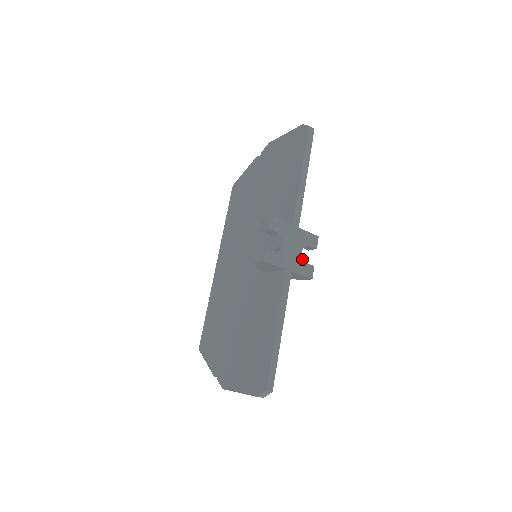
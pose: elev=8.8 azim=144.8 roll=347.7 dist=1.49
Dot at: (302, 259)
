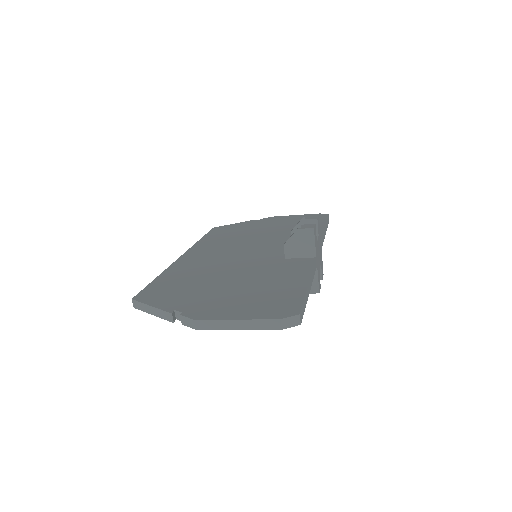
Dot at: (319, 270)
